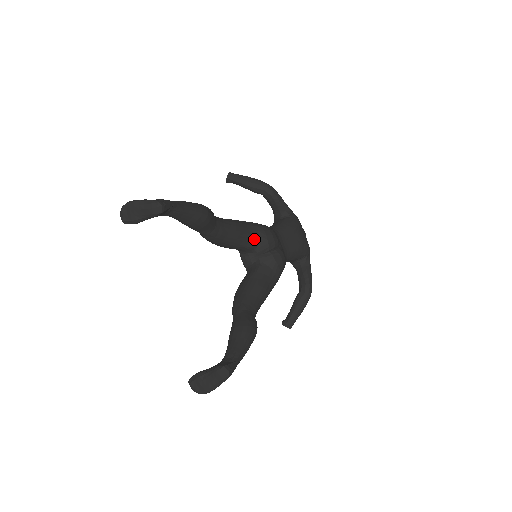
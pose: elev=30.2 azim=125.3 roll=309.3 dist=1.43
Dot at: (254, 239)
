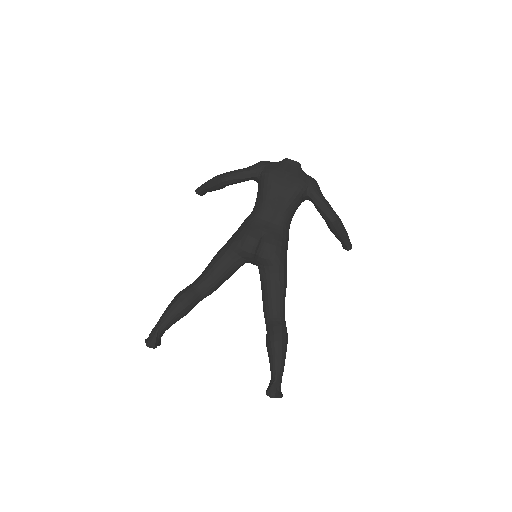
Dot at: (236, 259)
